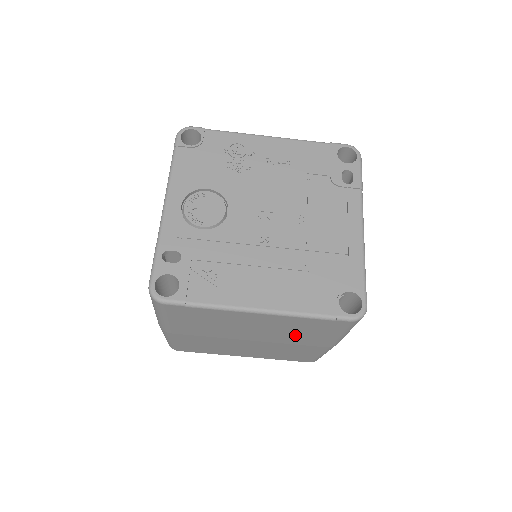
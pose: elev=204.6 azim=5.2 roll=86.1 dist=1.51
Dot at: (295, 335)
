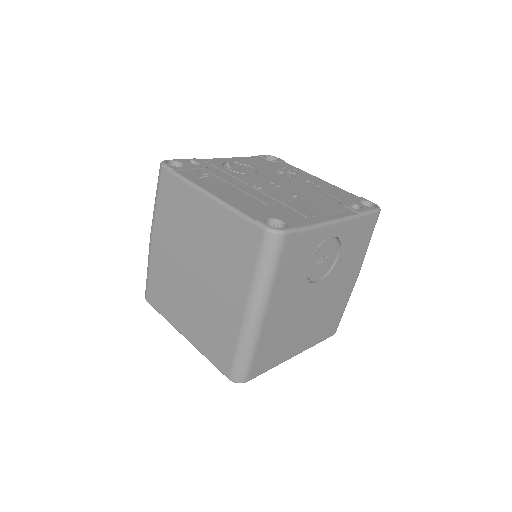
Dot at: (224, 264)
